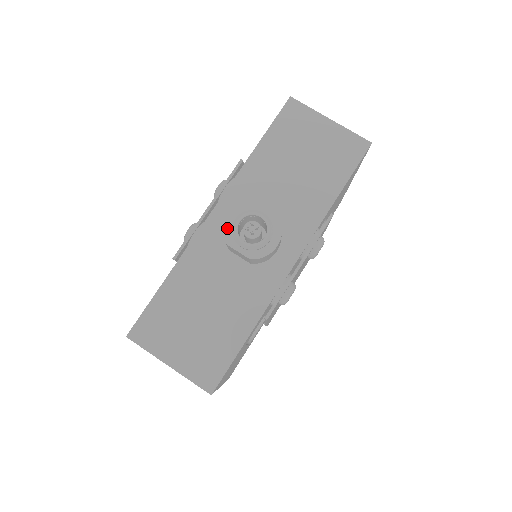
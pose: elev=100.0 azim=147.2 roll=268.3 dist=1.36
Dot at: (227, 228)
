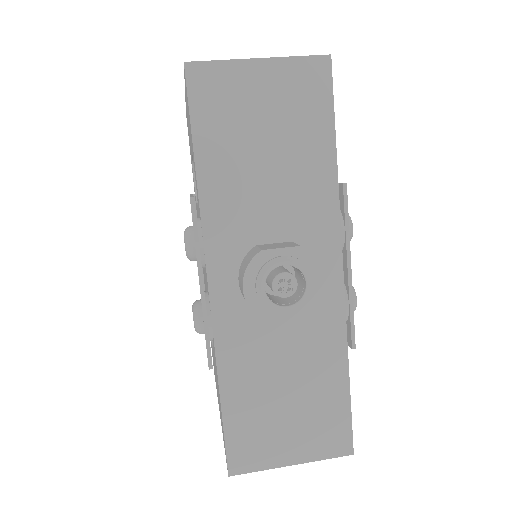
Dot at: (254, 305)
